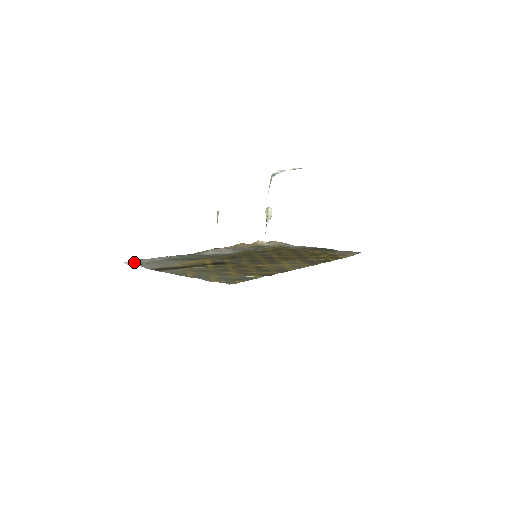
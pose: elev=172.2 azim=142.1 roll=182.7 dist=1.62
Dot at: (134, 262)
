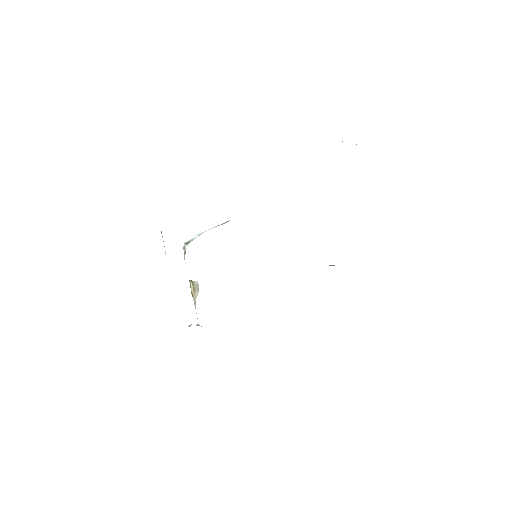
Dot at: occluded
